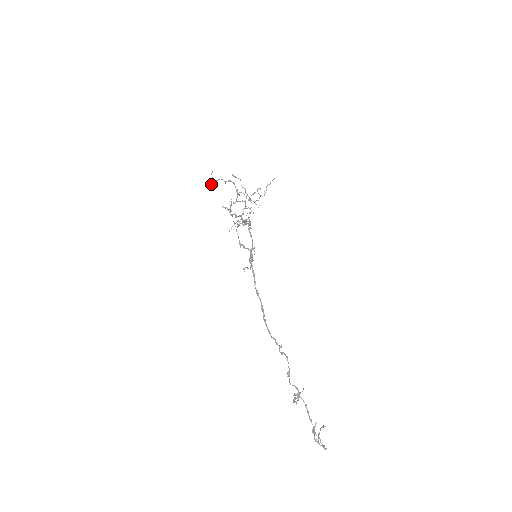
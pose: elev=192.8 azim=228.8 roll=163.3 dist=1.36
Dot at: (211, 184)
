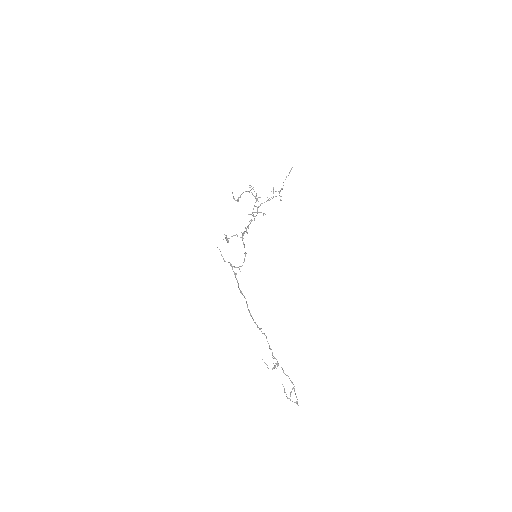
Dot at: (237, 200)
